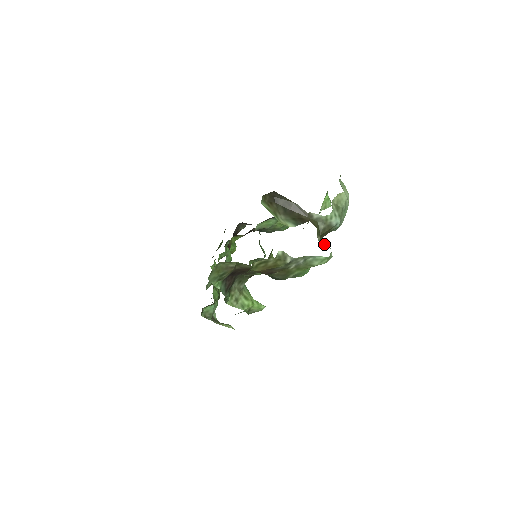
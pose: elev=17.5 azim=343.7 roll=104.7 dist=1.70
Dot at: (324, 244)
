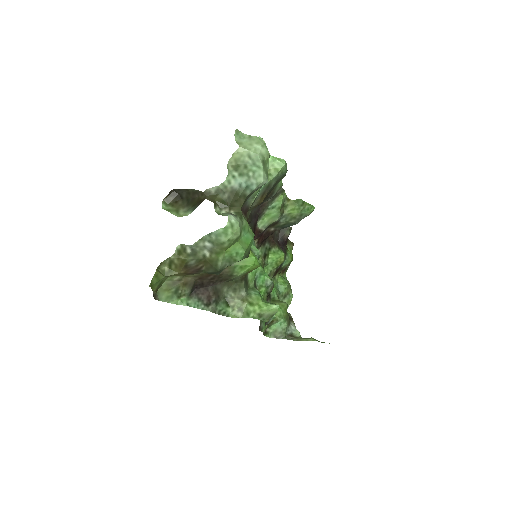
Dot at: (225, 214)
